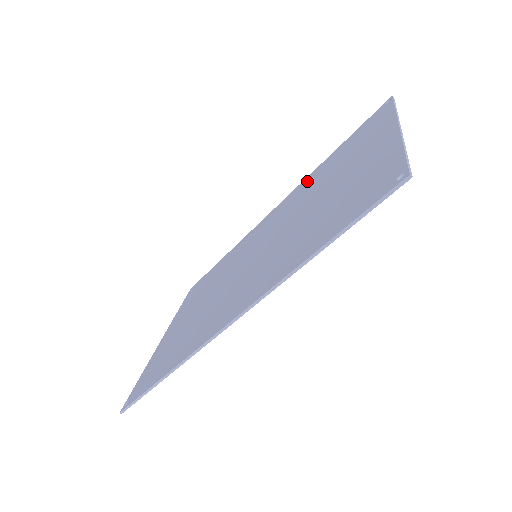
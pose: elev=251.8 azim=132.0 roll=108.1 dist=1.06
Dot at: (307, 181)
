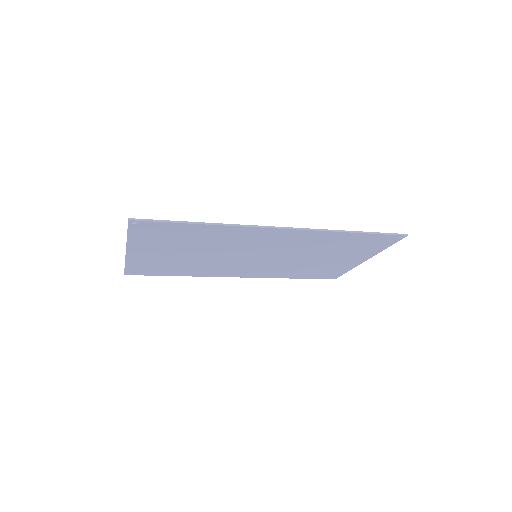
Dot at: occluded
